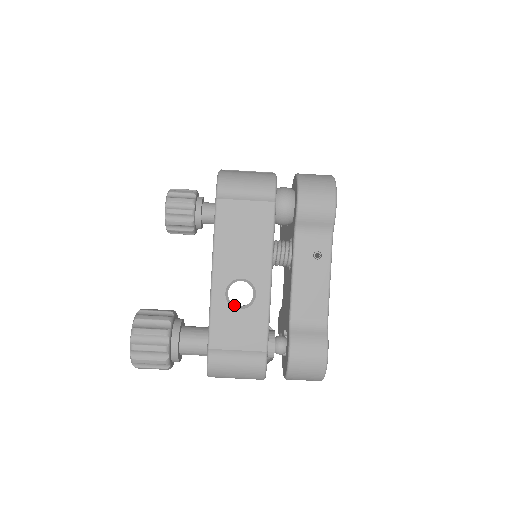
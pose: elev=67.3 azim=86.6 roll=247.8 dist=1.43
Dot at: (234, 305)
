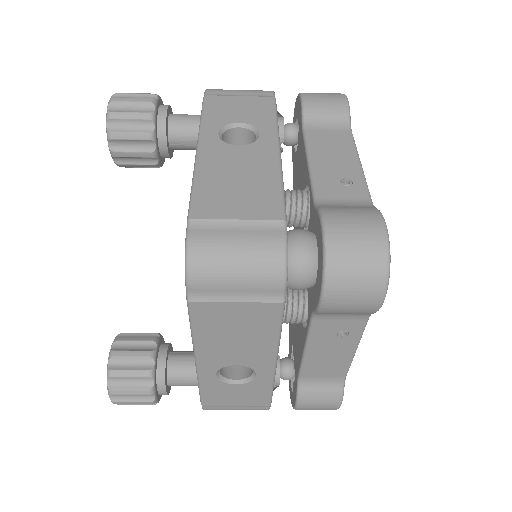
Dot at: (228, 380)
